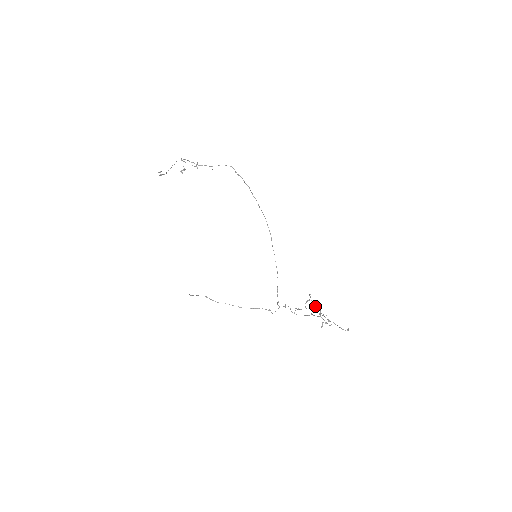
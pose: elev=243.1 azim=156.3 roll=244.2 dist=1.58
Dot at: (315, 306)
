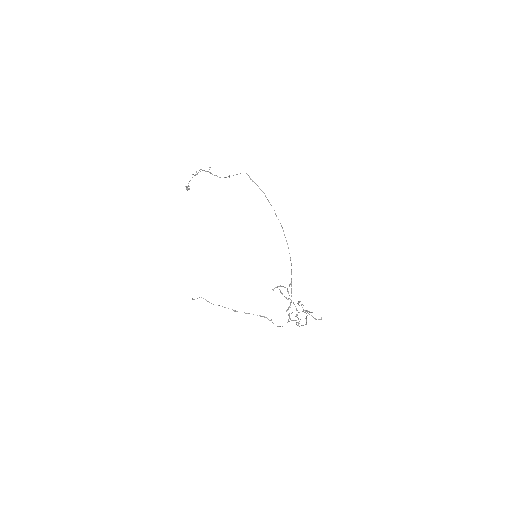
Dot at: (288, 292)
